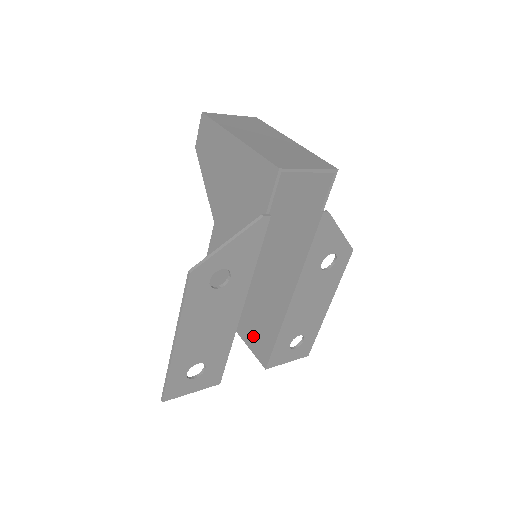
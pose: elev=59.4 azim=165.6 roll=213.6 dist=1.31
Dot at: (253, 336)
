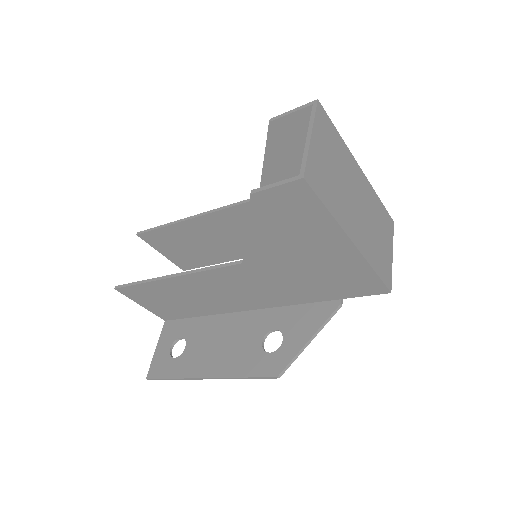
Dot at: (175, 251)
